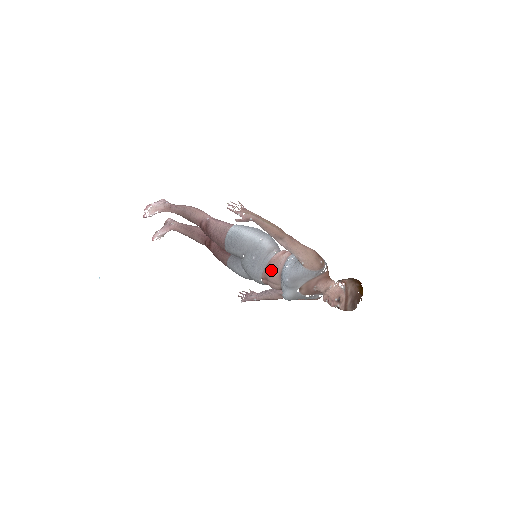
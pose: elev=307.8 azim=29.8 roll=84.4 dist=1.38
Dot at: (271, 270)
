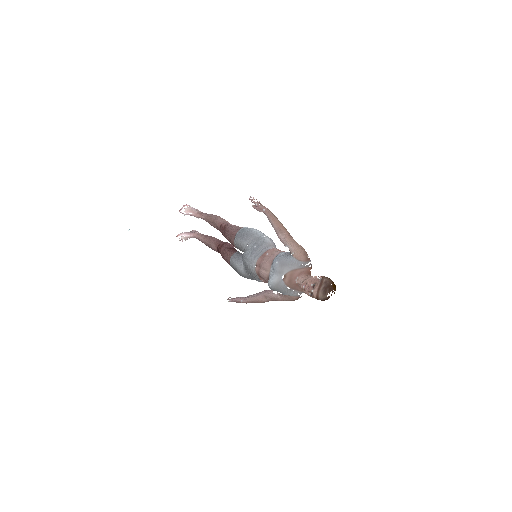
Dot at: (266, 257)
